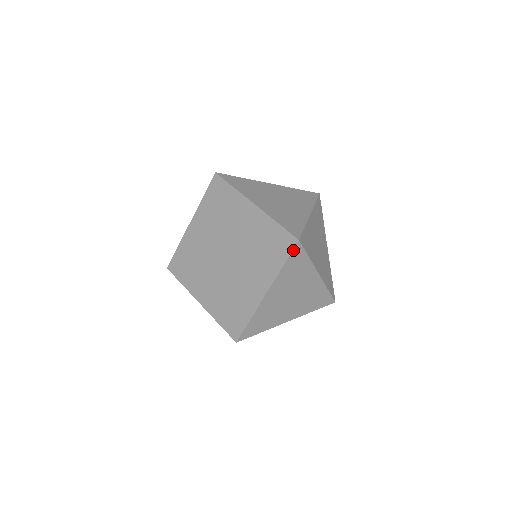
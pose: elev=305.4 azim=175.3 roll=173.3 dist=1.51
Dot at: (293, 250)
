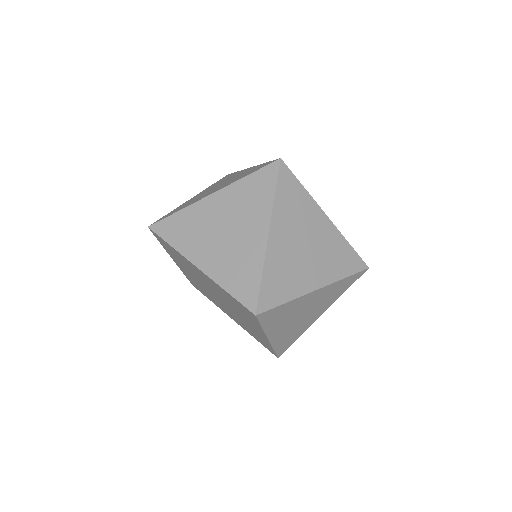
Dot at: (259, 320)
